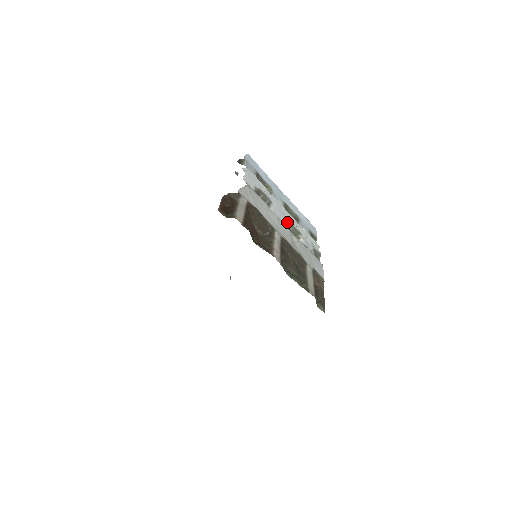
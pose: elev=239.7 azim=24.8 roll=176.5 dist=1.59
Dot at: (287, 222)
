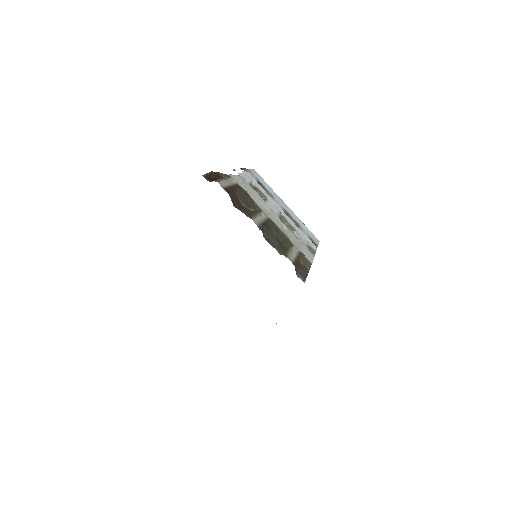
Dot at: (282, 218)
